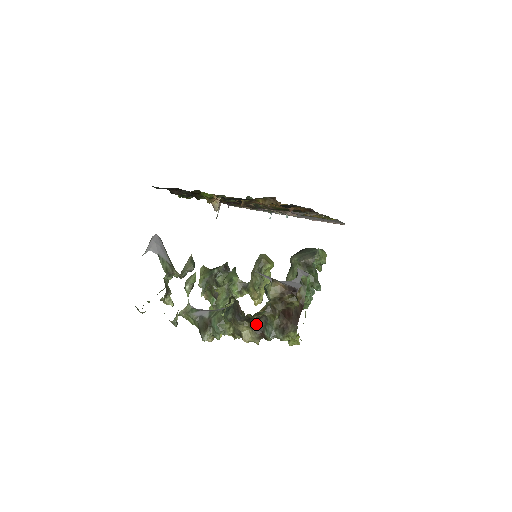
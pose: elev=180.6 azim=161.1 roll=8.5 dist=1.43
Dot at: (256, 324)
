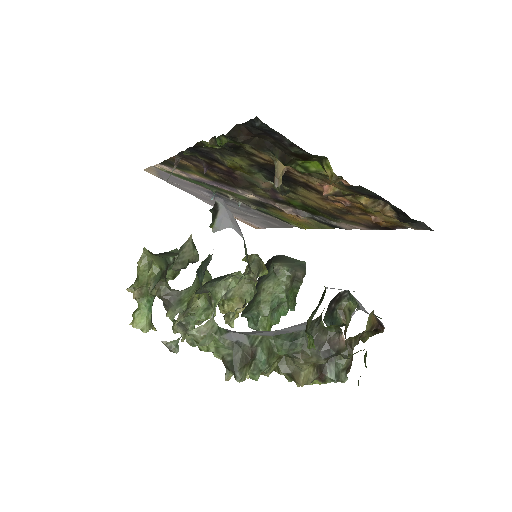
Dot at: (327, 362)
